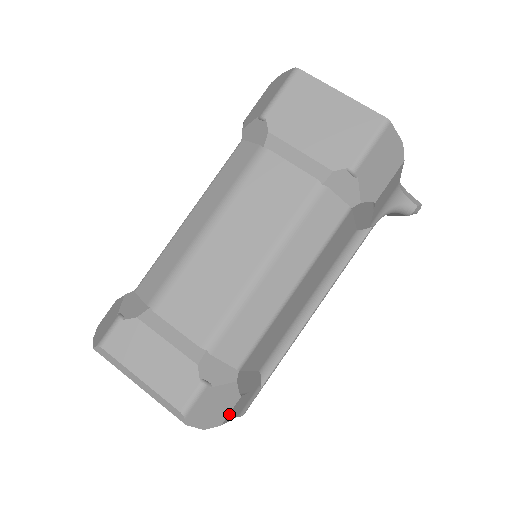
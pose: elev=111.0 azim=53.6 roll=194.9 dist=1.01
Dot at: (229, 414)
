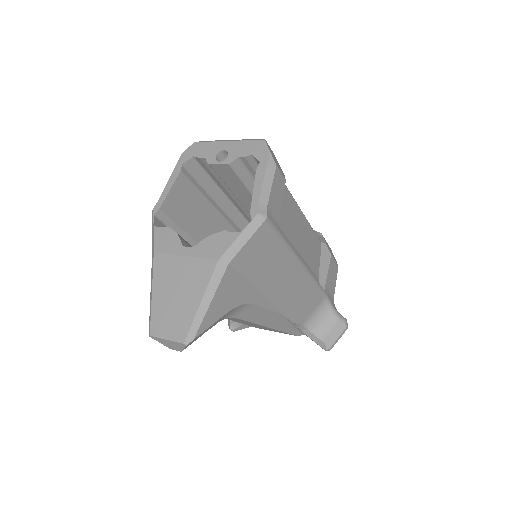
Dot at: (279, 173)
